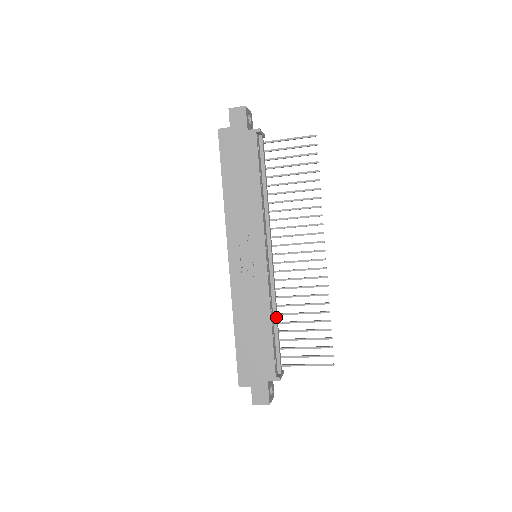
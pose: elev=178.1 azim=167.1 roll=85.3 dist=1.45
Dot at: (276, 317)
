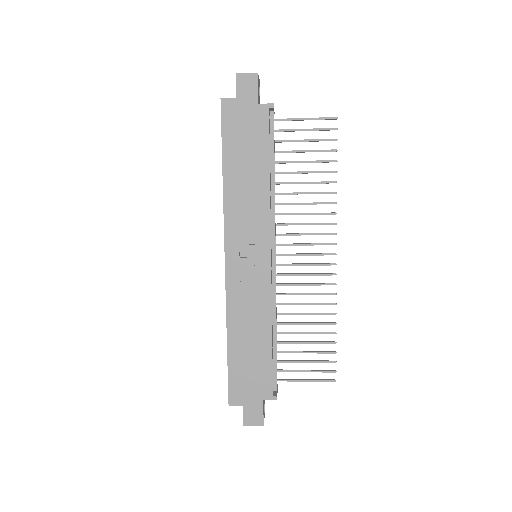
Dot at: (276, 328)
